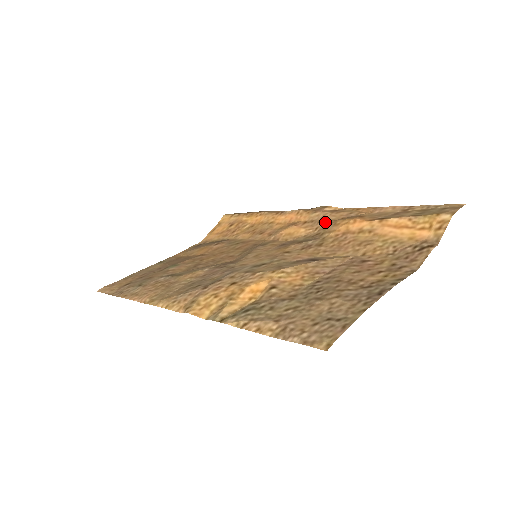
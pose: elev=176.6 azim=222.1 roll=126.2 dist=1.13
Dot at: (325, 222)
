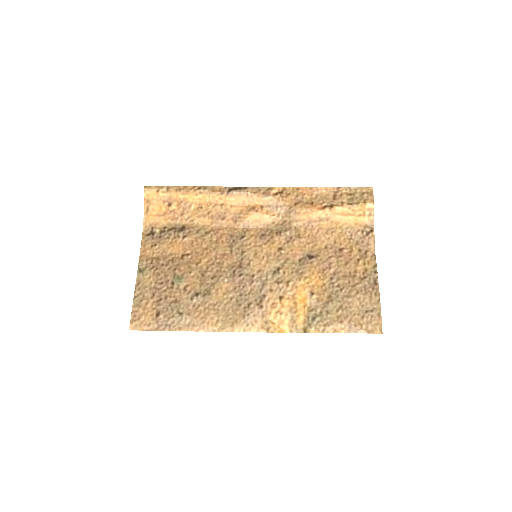
Dot at: (284, 209)
